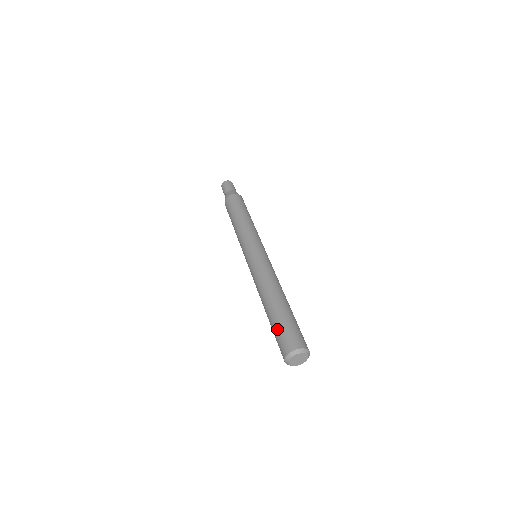
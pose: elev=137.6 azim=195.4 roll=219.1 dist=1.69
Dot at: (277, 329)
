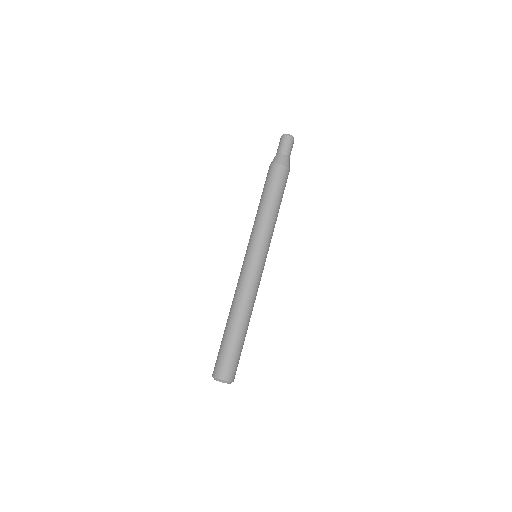
Dot at: (230, 353)
